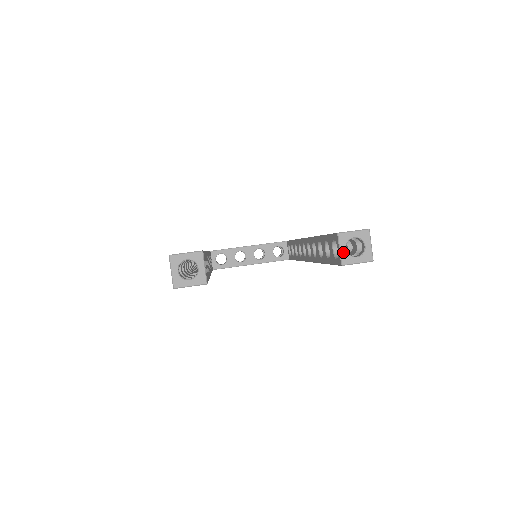
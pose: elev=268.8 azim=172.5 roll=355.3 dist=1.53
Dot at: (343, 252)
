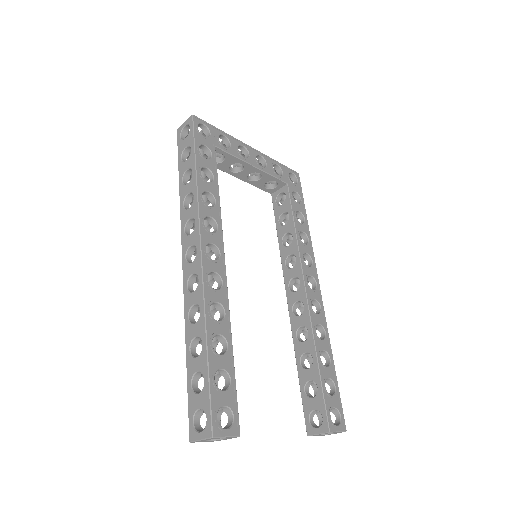
Dot at: occluded
